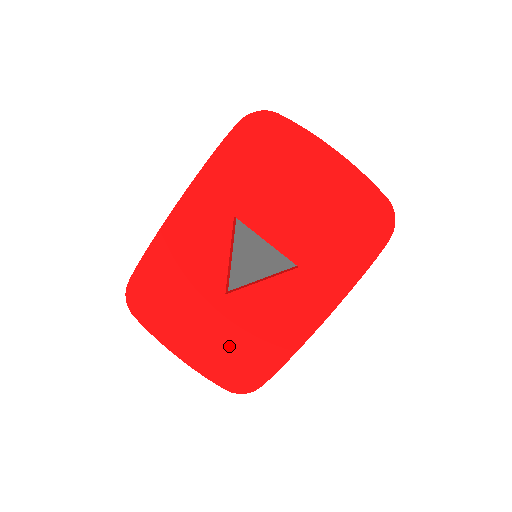
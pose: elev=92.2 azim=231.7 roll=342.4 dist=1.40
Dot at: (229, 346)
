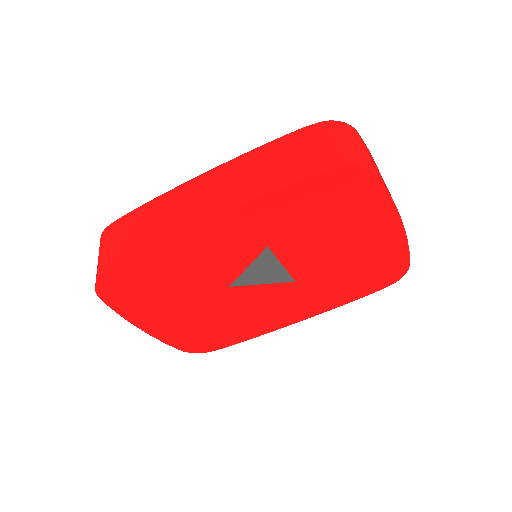
Dot at: (201, 328)
